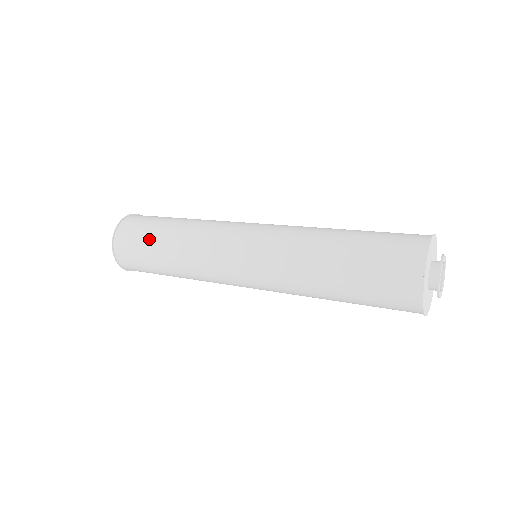
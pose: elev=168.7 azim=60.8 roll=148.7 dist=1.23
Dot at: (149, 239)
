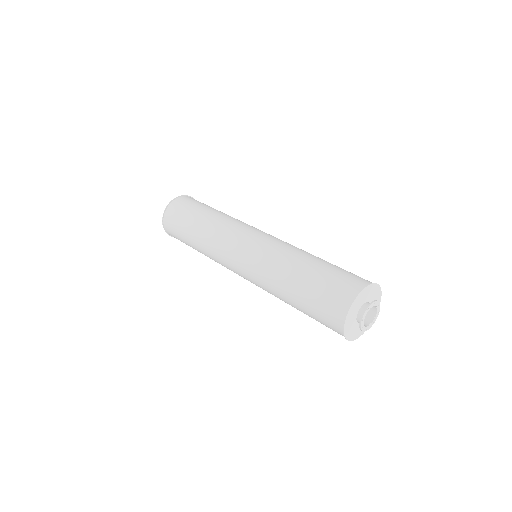
Dot at: (185, 241)
